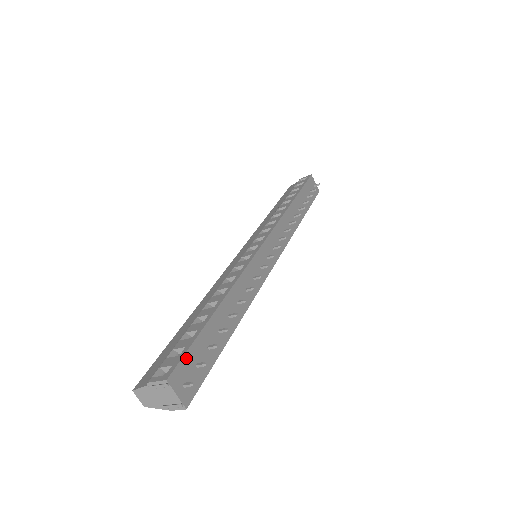
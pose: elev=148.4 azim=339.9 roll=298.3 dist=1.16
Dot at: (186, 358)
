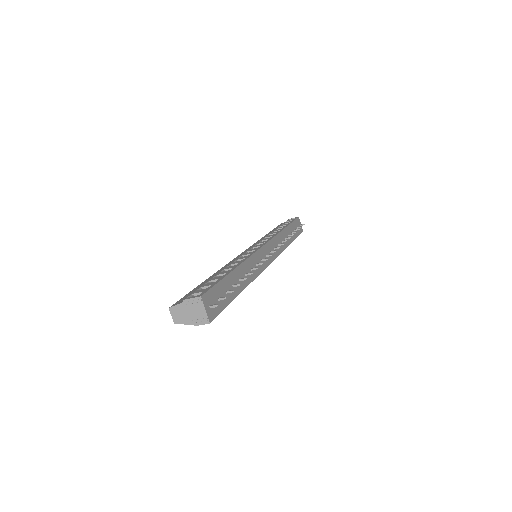
Dot at: (213, 290)
